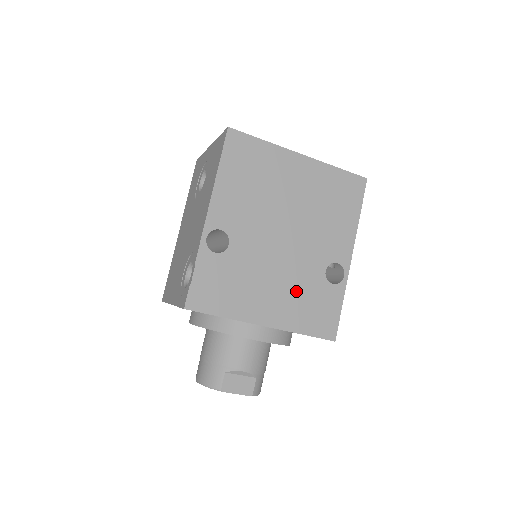
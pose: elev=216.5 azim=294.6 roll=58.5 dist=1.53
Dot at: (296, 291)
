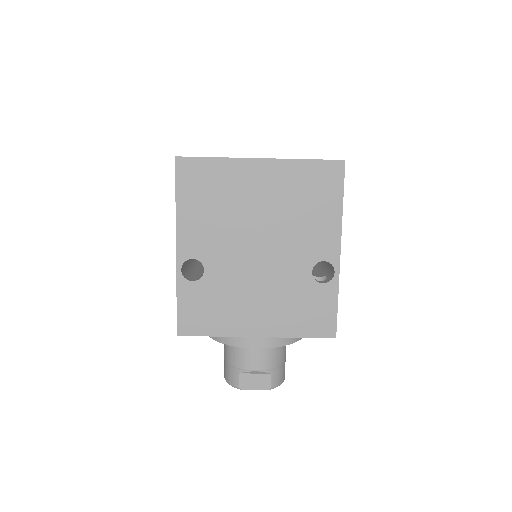
Dot at: (283, 299)
